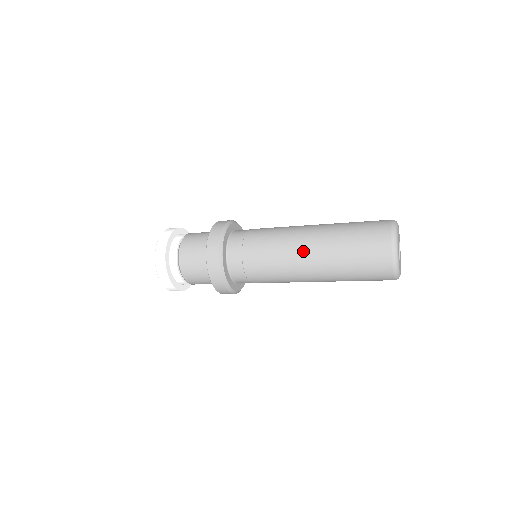
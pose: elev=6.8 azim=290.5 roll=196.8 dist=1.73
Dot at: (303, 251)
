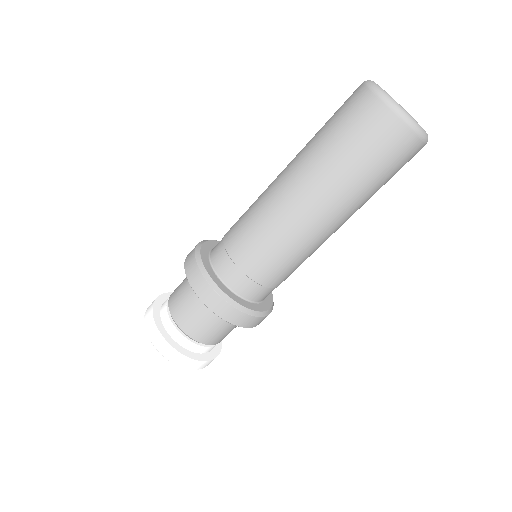
Dot at: (293, 201)
